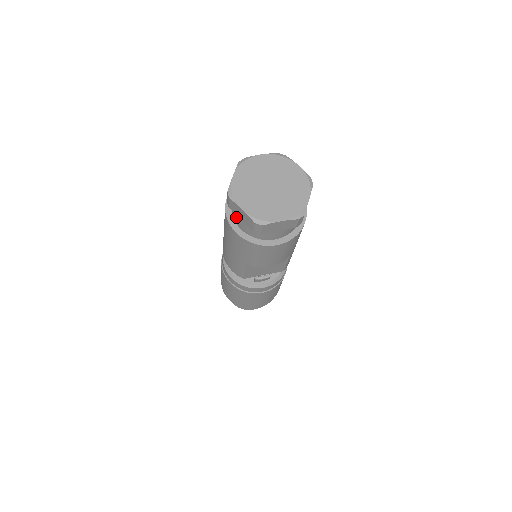
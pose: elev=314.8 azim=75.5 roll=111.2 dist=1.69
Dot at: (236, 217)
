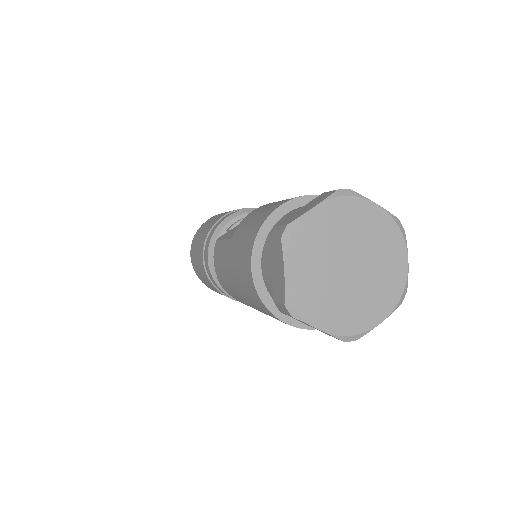
Dot at: occluded
